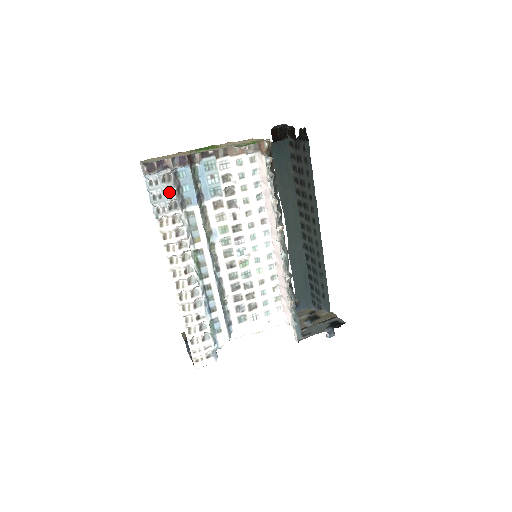
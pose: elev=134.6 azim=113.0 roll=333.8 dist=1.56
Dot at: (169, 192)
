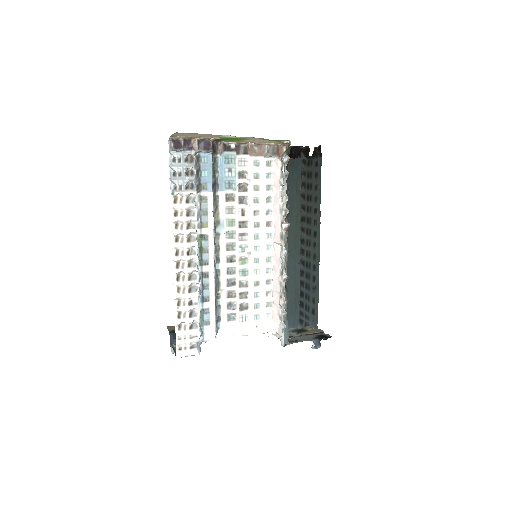
Dot at: (189, 172)
